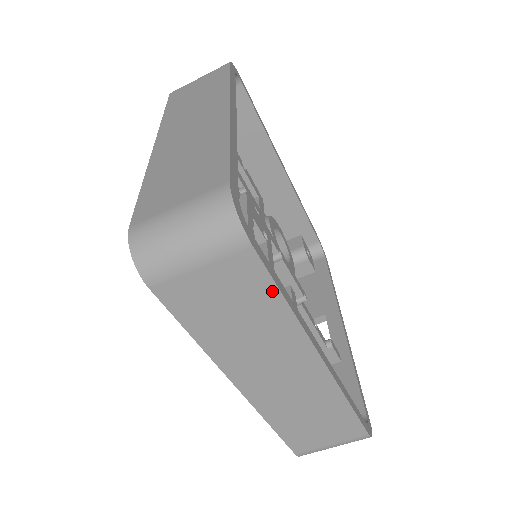
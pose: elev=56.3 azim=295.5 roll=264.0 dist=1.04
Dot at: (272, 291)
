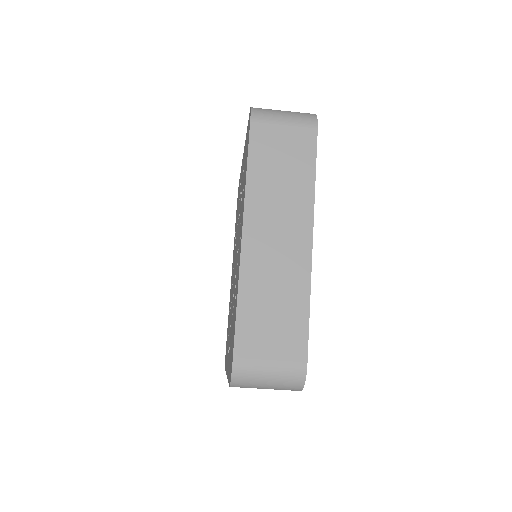
Dot at: (312, 163)
